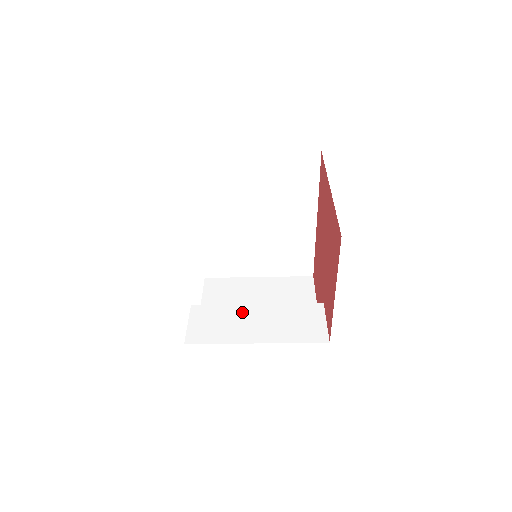
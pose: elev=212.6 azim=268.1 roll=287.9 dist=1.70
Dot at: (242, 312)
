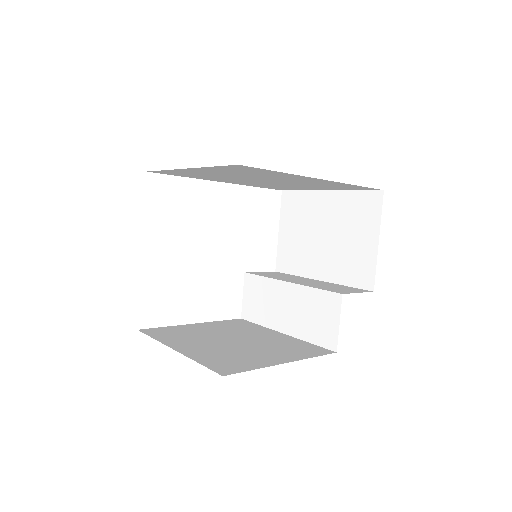
Dot at: (276, 290)
